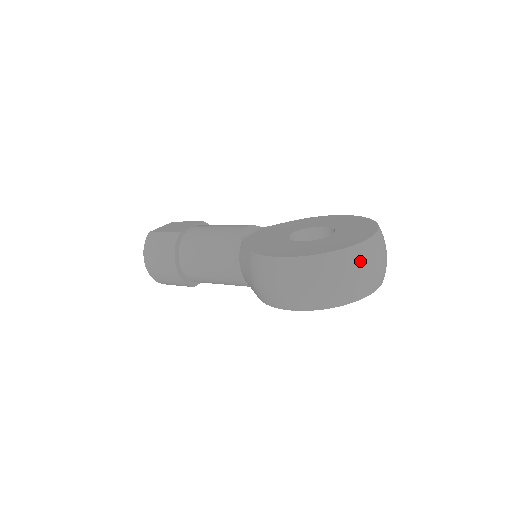
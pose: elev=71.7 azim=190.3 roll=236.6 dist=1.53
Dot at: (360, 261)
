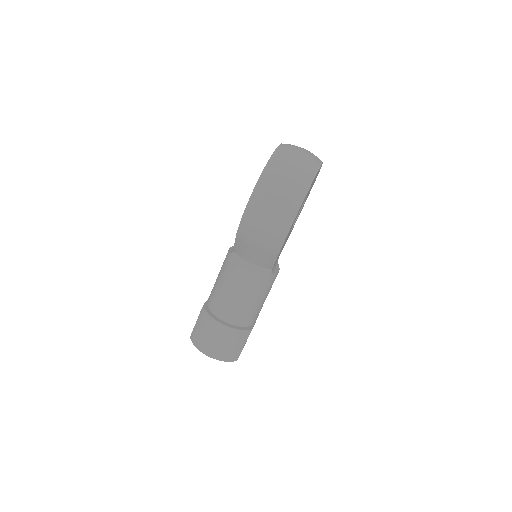
Dot at: (287, 155)
